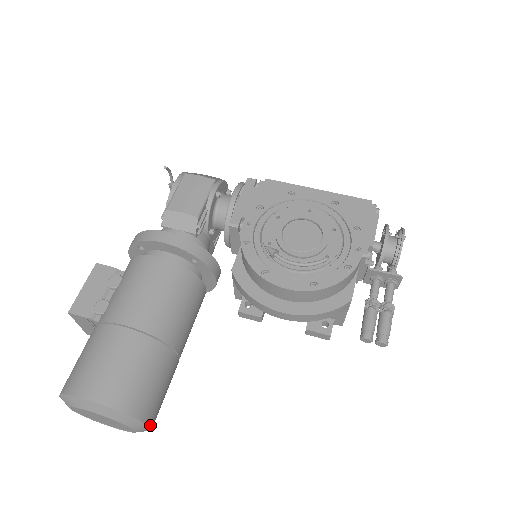
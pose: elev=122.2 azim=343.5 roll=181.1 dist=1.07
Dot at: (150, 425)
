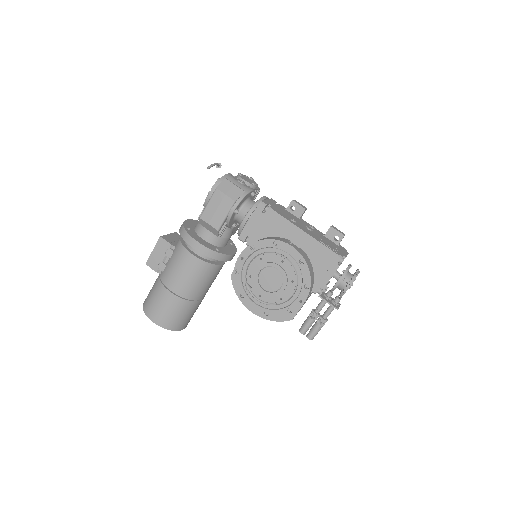
Dot at: (184, 328)
